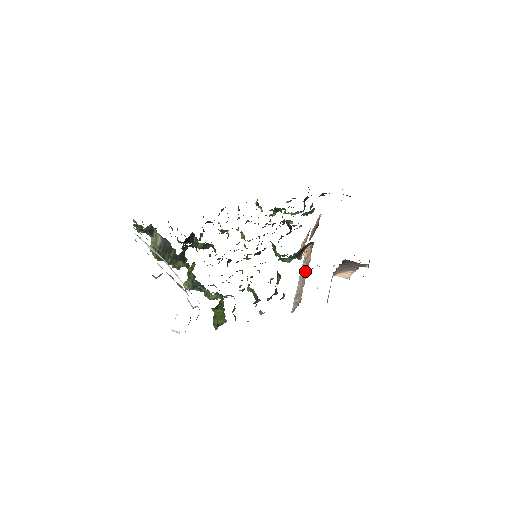
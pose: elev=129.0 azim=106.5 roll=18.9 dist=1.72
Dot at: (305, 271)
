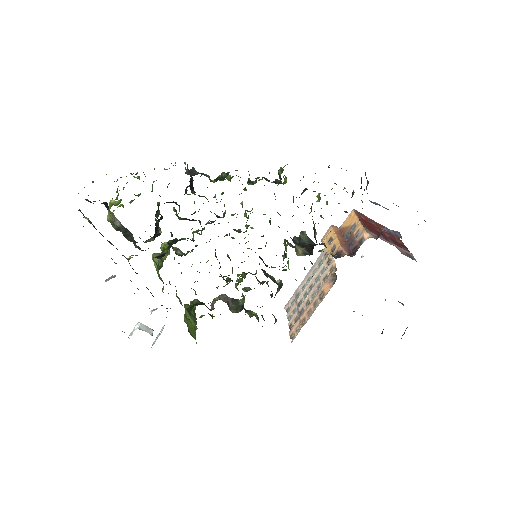
Dot at: (313, 299)
